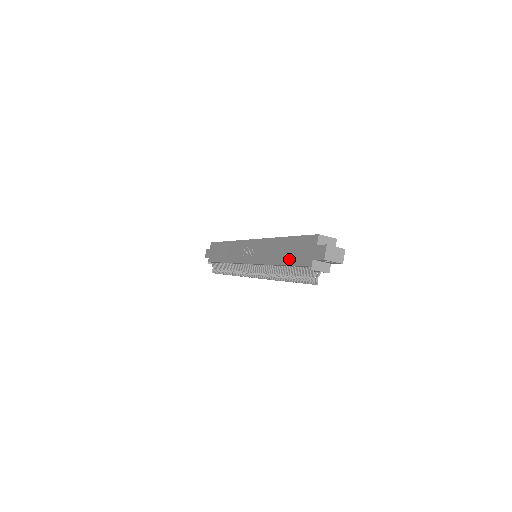
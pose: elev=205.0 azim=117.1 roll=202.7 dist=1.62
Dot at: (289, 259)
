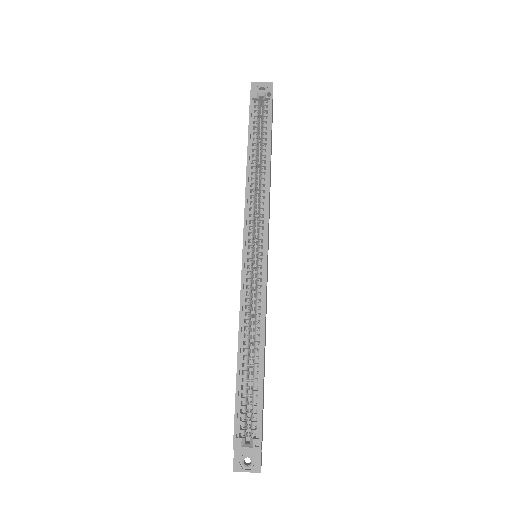
Dot at: occluded
